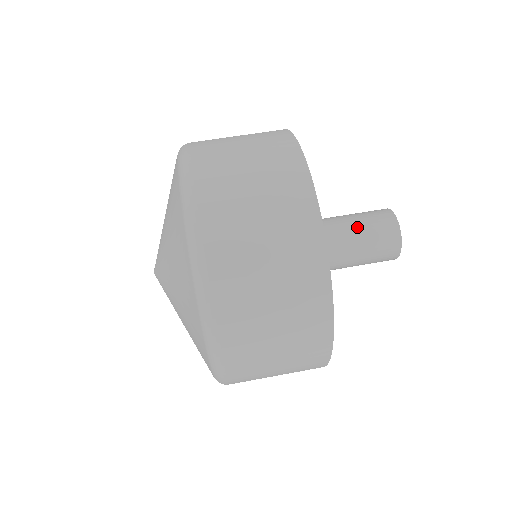
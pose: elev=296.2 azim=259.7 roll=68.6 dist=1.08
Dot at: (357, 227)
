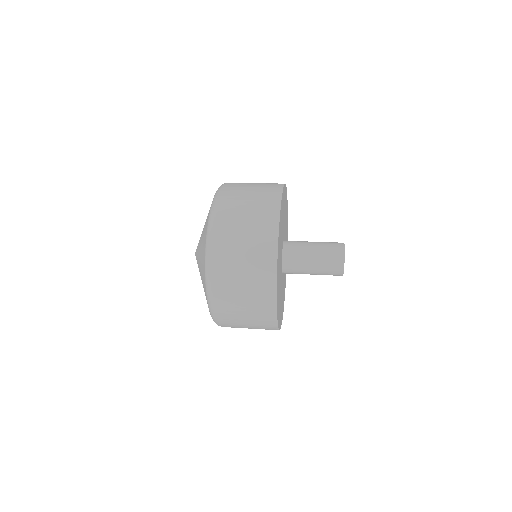
Dot at: (318, 247)
